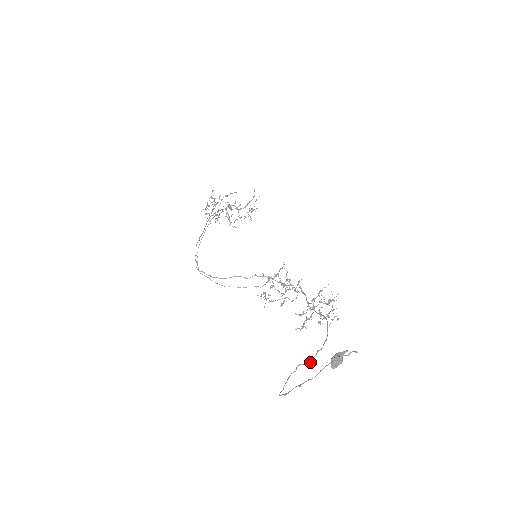
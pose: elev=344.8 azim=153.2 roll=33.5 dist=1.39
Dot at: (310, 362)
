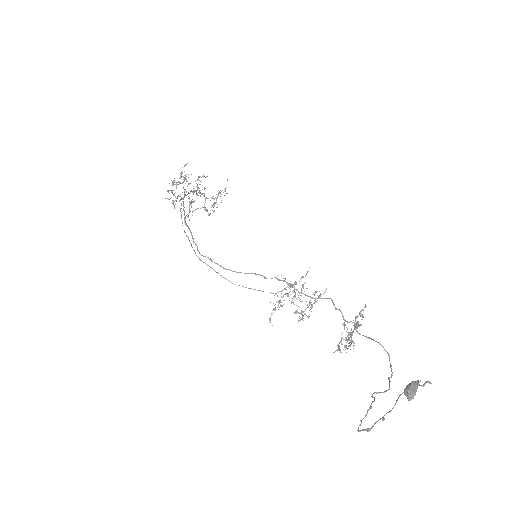
Dot at: occluded
